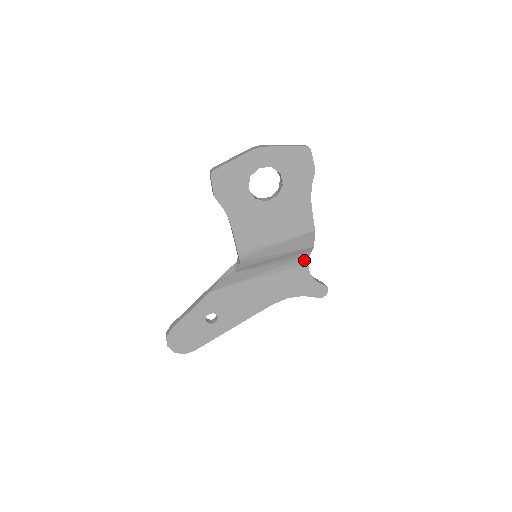
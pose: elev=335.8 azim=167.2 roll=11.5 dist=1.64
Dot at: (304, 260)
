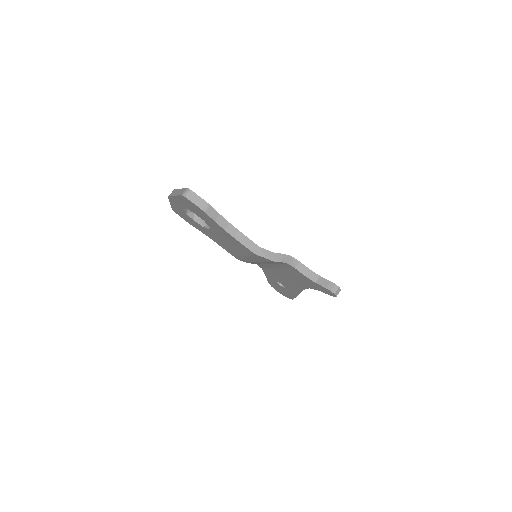
Dot at: (289, 265)
